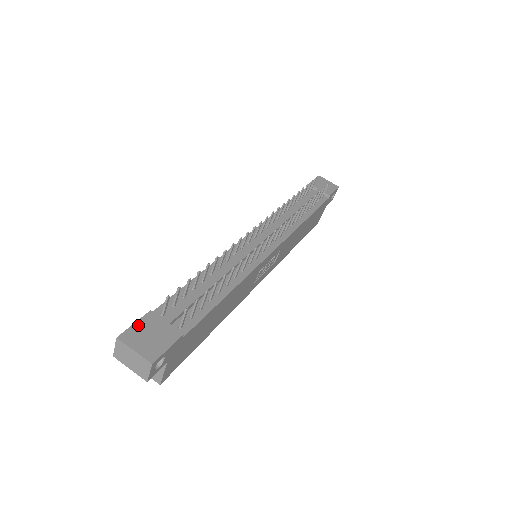
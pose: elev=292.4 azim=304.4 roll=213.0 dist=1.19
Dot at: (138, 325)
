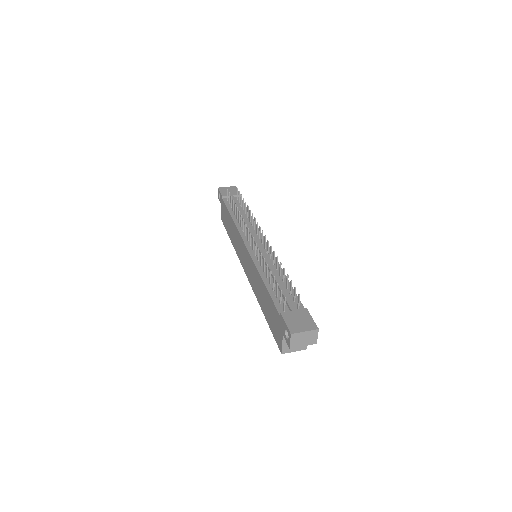
Dot at: (288, 322)
